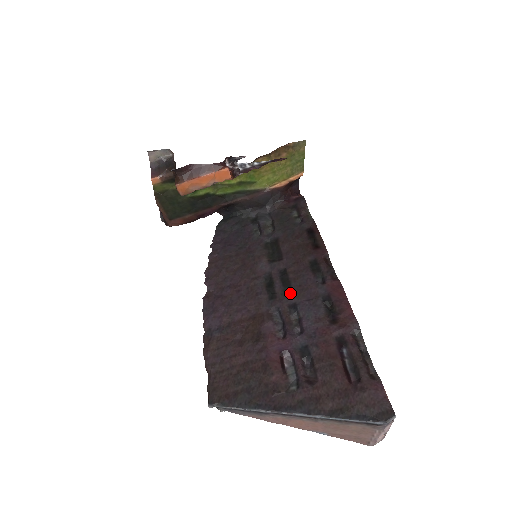
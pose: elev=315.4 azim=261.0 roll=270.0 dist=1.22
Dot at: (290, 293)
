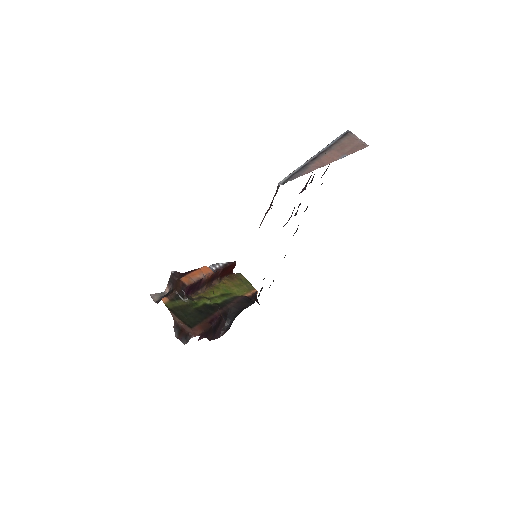
Dot at: occluded
